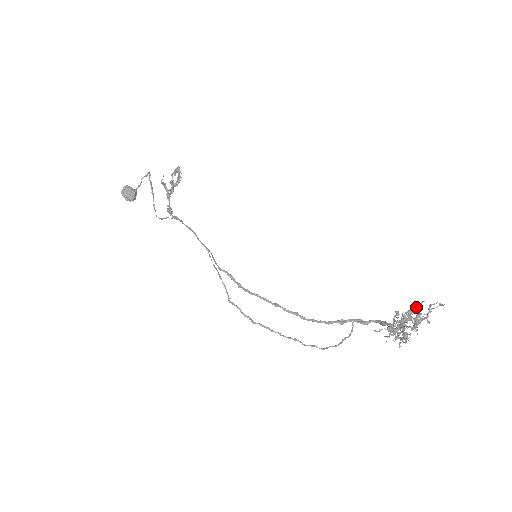
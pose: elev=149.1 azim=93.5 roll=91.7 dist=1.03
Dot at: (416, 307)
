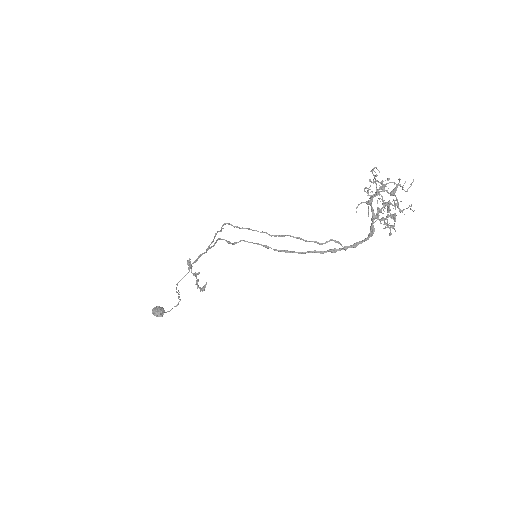
Dot at: (387, 183)
